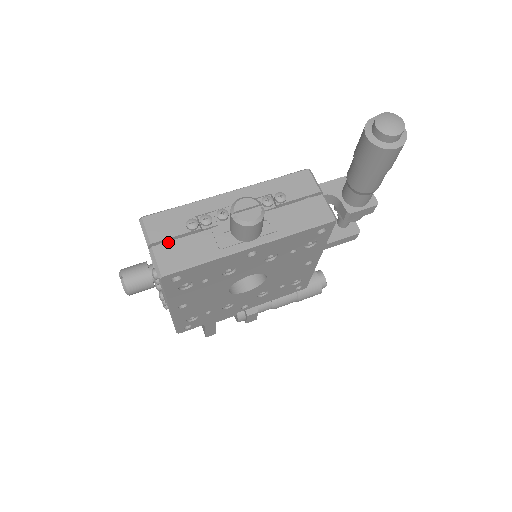
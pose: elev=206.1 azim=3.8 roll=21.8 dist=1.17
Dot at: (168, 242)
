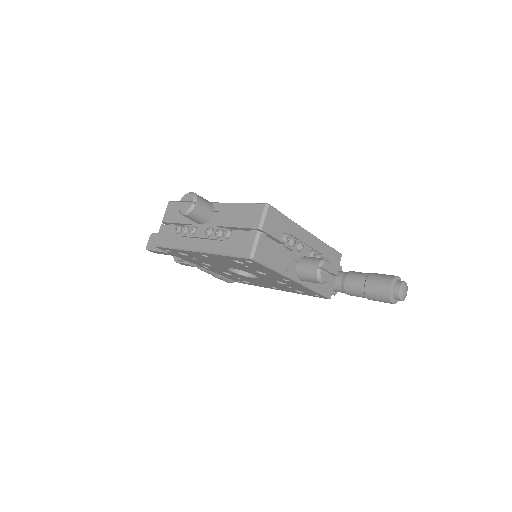
Dot at: (269, 238)
